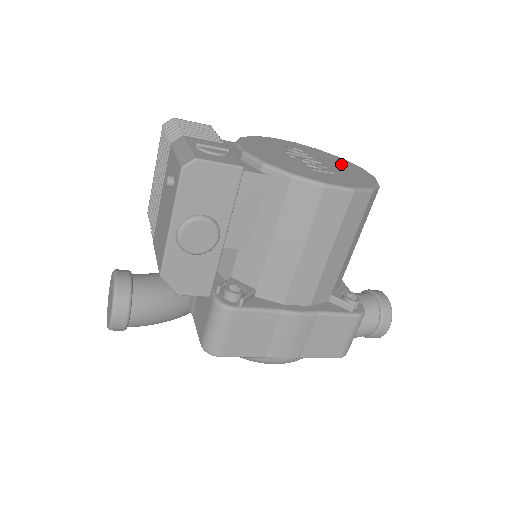
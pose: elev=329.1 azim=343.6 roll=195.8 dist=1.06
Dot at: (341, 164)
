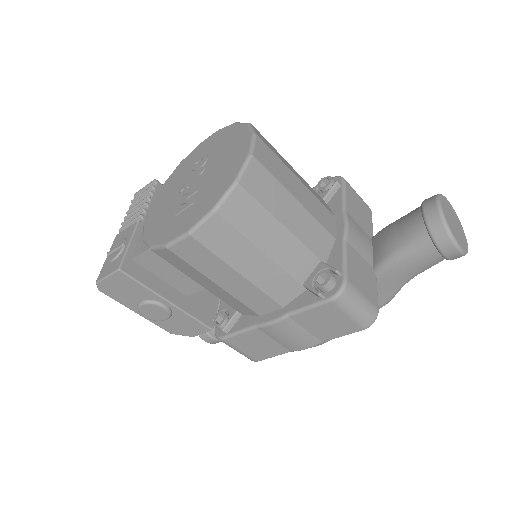
Dot at: (228, 154)
